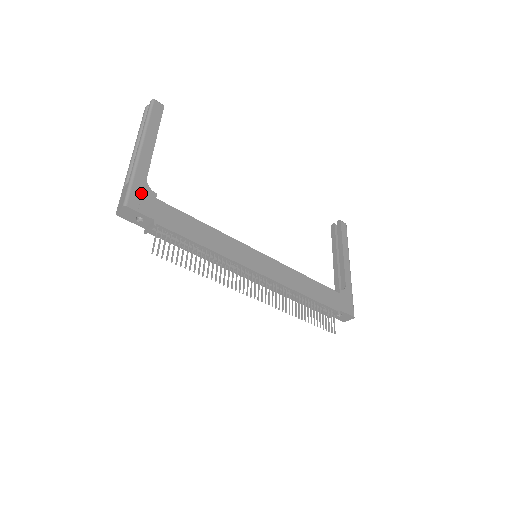
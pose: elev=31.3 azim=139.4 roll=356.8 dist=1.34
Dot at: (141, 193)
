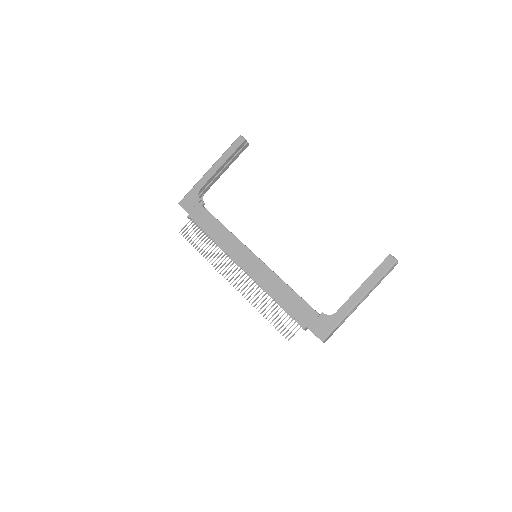
Dot at: (191, 198)
